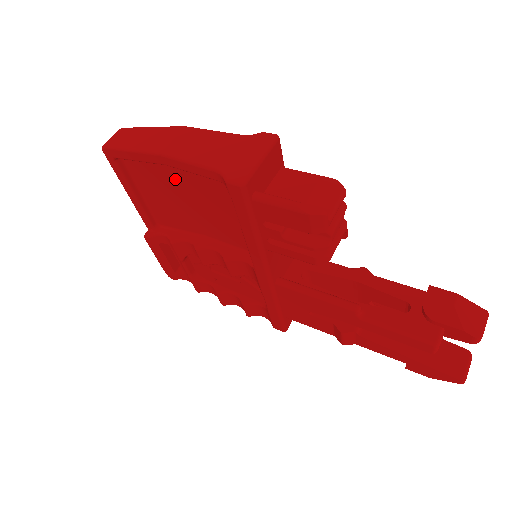
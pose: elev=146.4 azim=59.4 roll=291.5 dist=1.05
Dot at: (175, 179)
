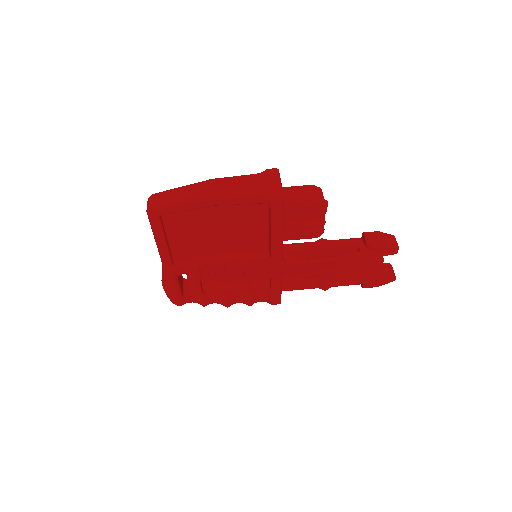
Dot at: (210, 216)
